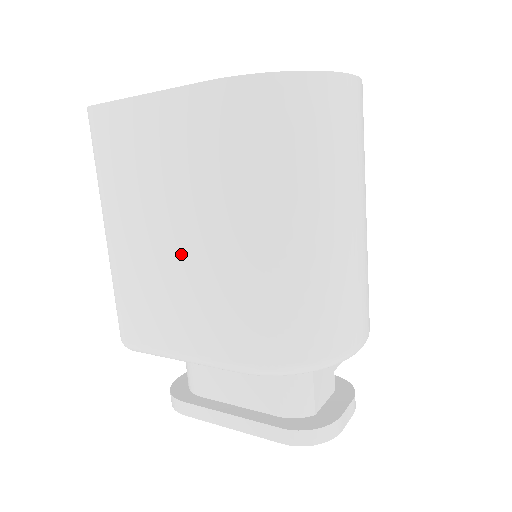
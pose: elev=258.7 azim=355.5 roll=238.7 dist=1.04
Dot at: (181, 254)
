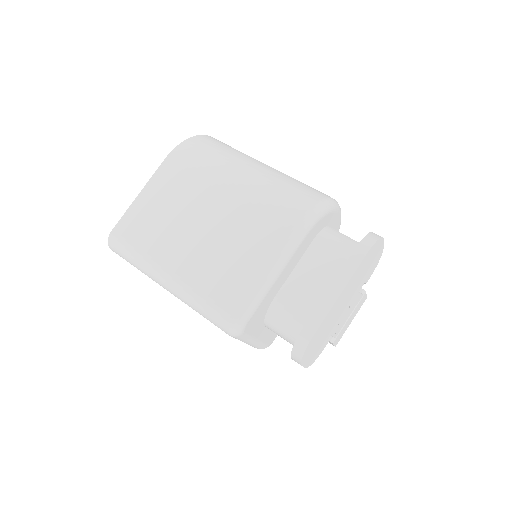
Dot at: (217, 225)
